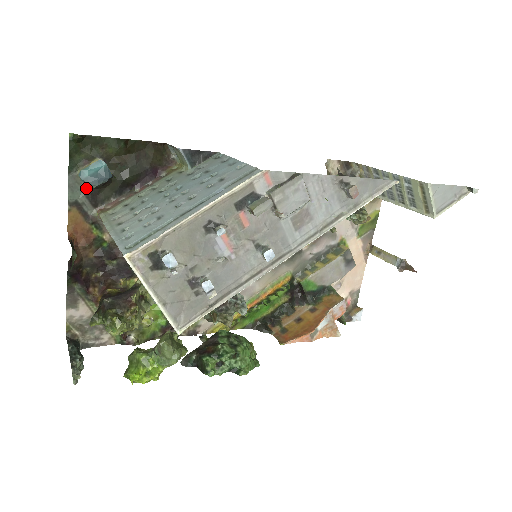
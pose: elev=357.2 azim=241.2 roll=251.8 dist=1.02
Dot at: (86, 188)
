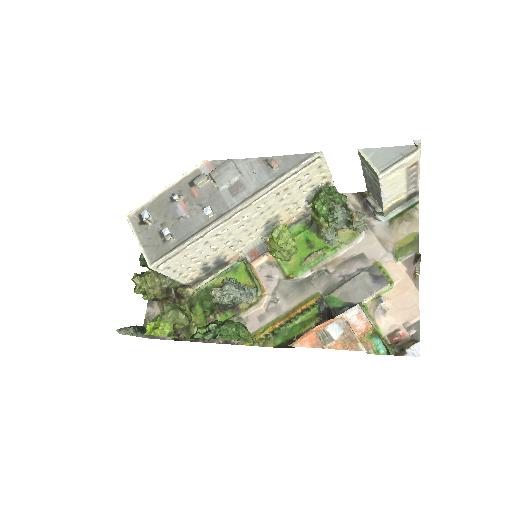
Dot at: occluded
